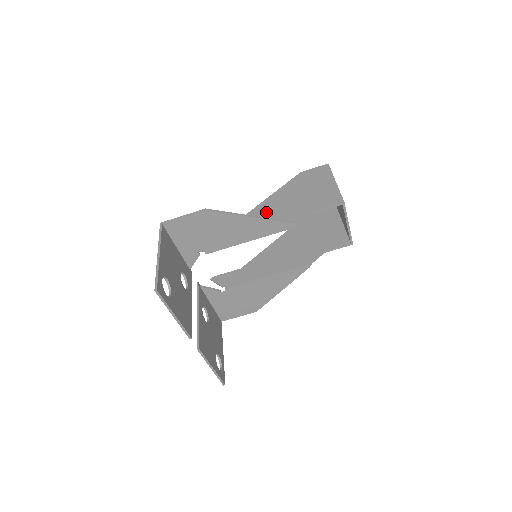
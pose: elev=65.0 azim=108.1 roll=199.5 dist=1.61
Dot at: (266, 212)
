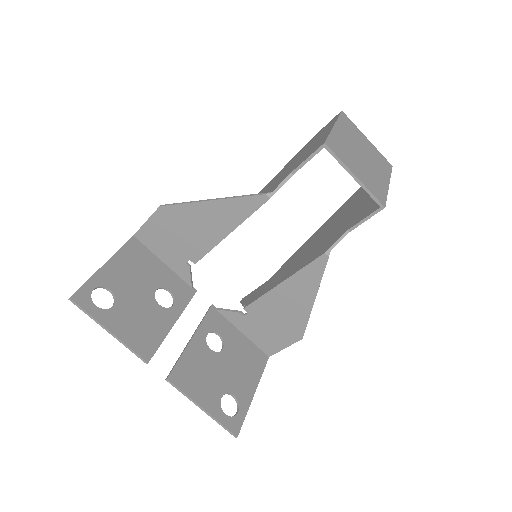
Dot at: occluded
